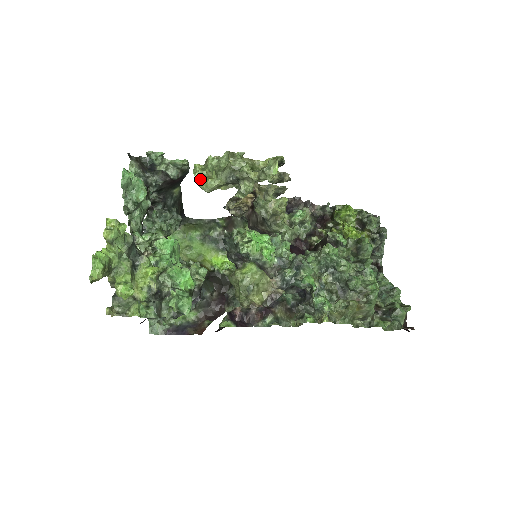
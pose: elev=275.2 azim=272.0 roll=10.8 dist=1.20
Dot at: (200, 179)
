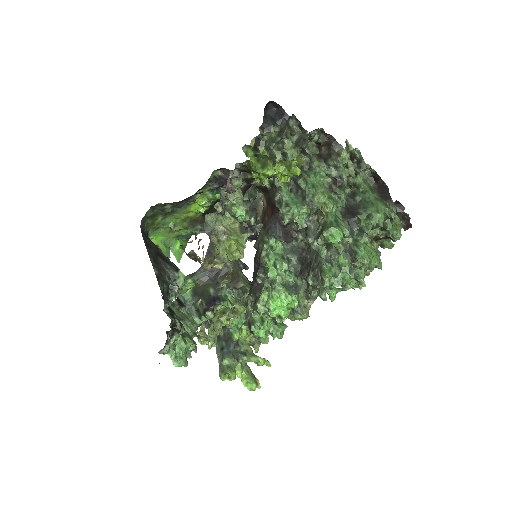
Dot at: occluded
